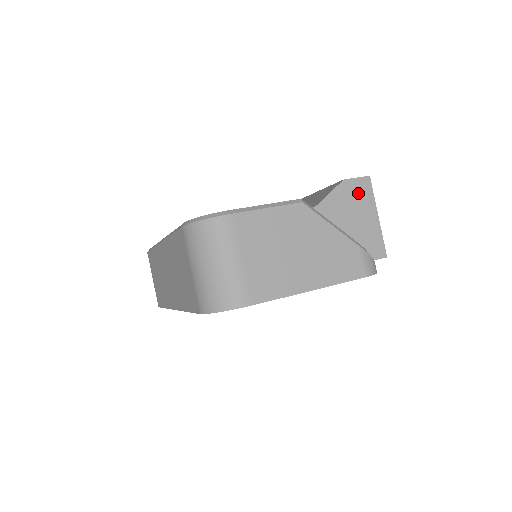
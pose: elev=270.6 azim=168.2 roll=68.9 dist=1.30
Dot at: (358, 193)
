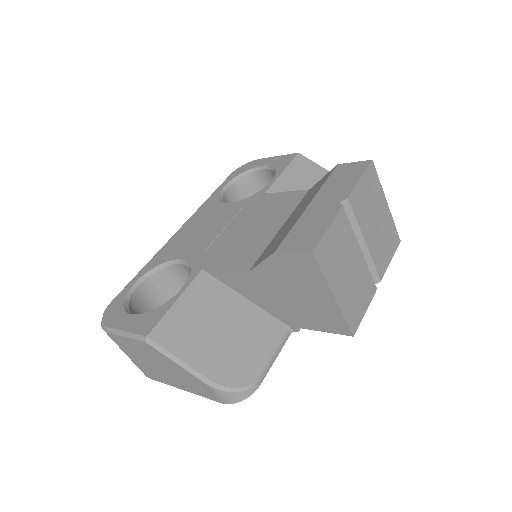
Dot at: (299, 268)
